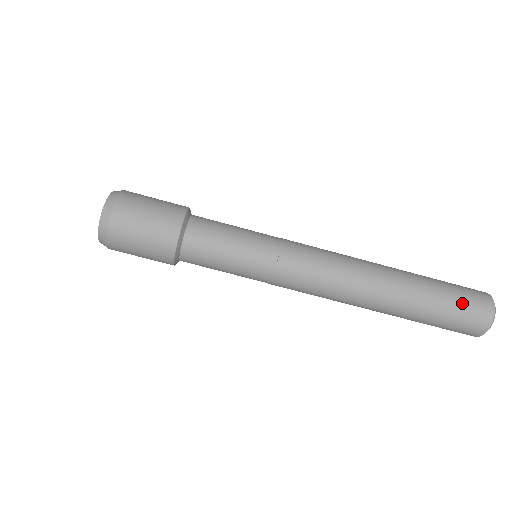
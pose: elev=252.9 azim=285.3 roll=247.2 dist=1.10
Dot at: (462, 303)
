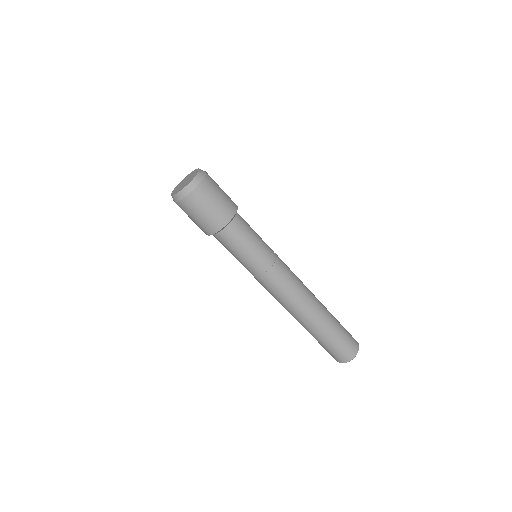
Dot at: (344, 343)
